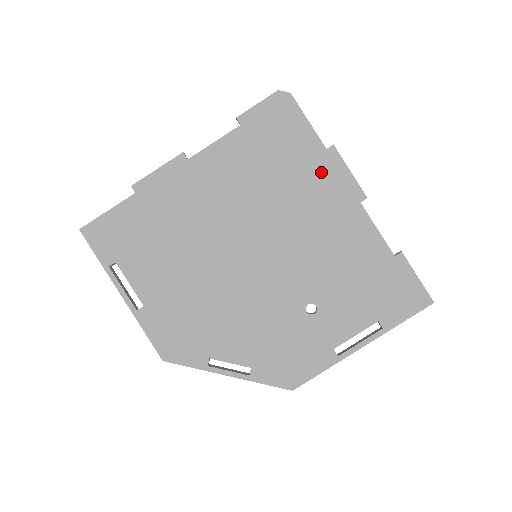
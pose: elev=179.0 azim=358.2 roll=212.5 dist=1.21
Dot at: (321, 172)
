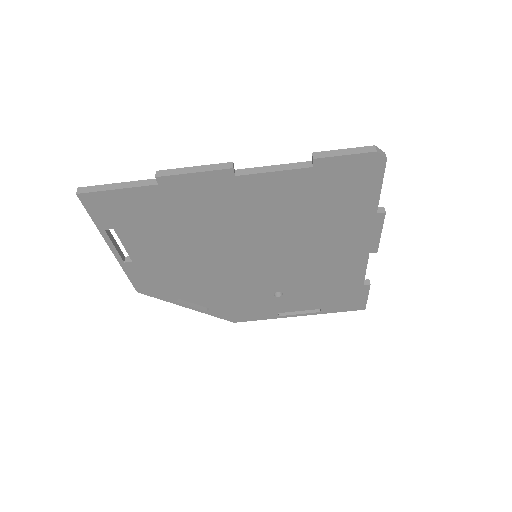
Dot at: (357, 227)
